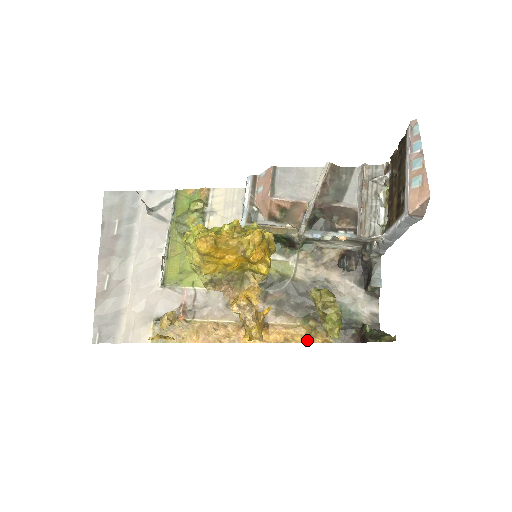
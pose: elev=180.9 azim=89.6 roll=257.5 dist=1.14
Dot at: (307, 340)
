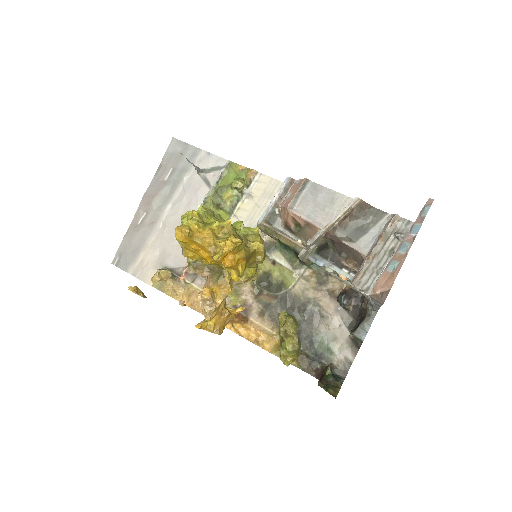
Dot at: (274, 351)
